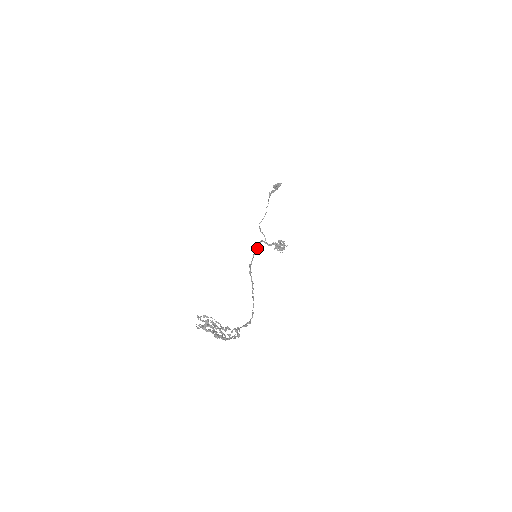
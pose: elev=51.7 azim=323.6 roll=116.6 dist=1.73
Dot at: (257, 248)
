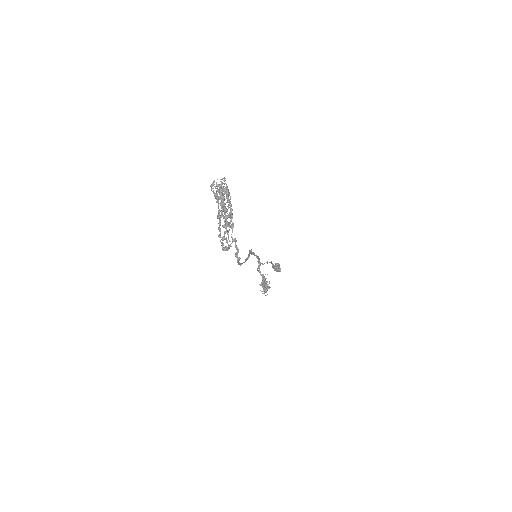
Dot at: (258, 256)
